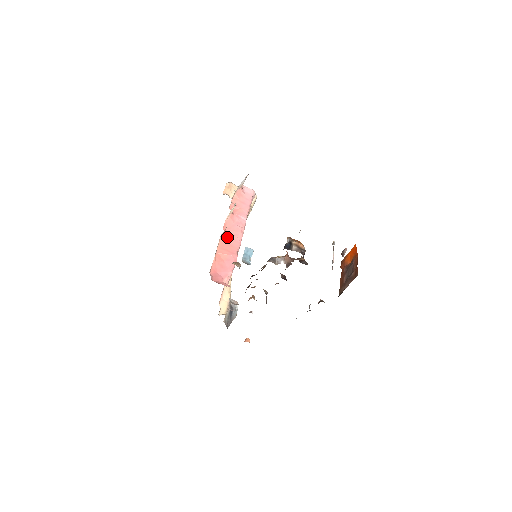
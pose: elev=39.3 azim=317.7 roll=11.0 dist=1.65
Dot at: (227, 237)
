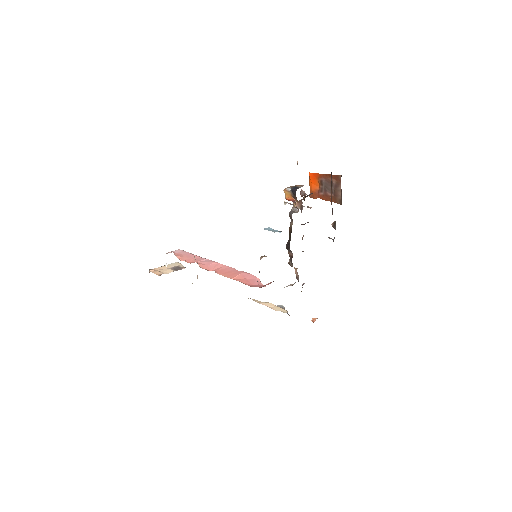
Dot at: (219, 271)
